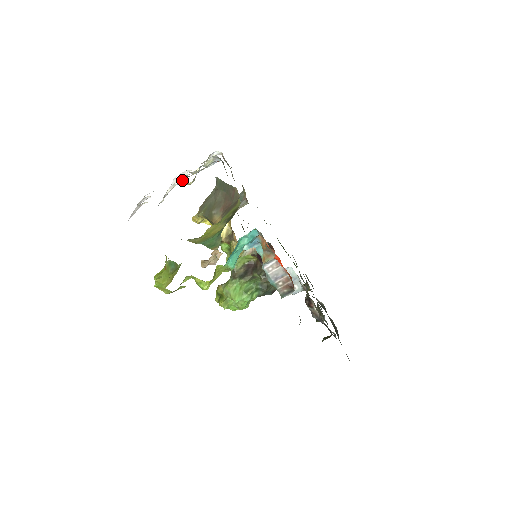
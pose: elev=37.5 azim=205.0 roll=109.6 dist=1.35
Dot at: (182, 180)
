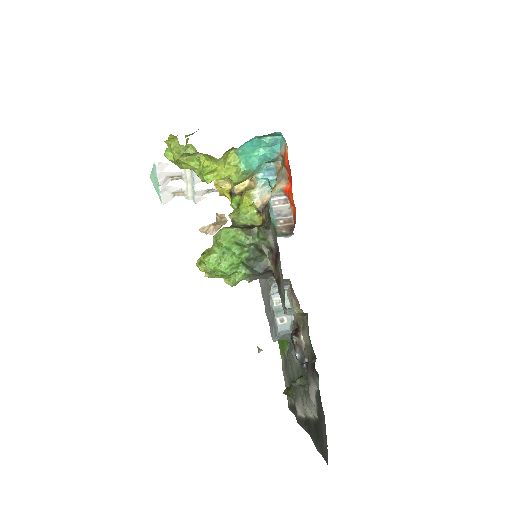
Dot at: occluded
